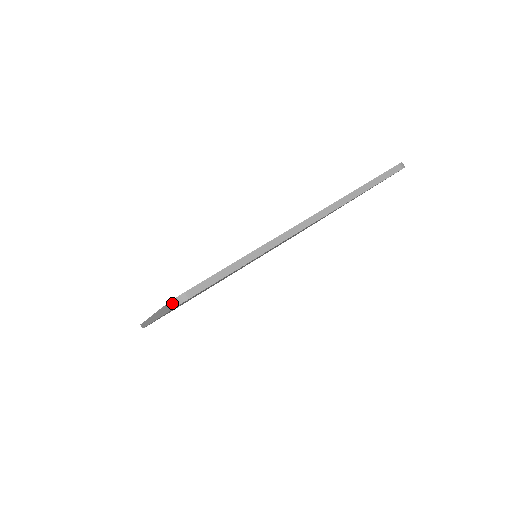
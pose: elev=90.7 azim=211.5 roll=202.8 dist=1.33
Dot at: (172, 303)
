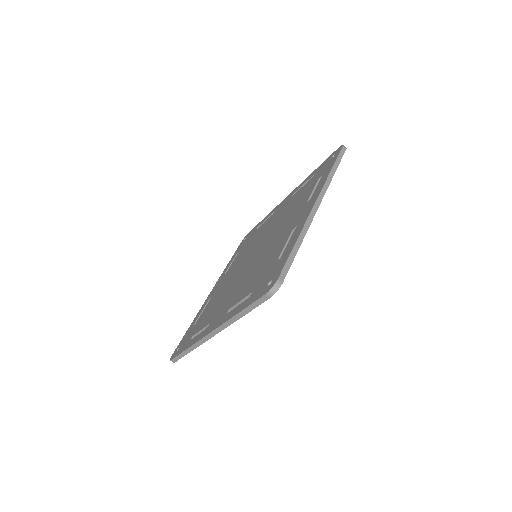
Dot at: (270, 293)
